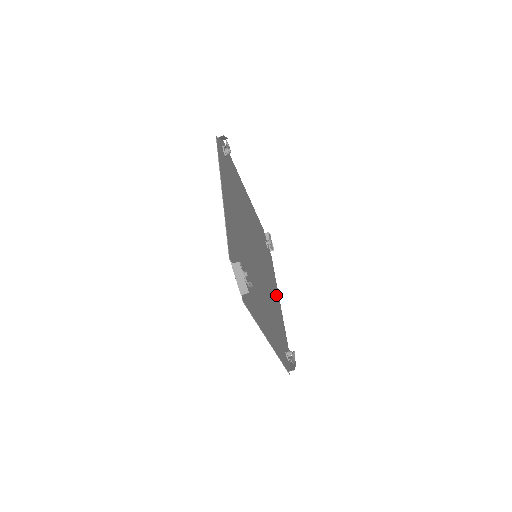
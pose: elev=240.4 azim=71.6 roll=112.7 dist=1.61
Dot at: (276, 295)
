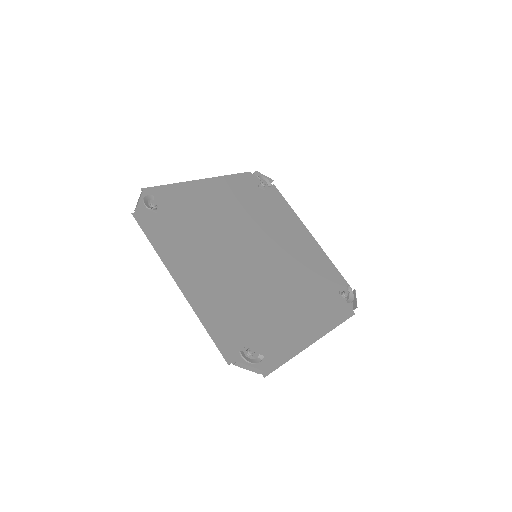
Dot at: (302, 237)
